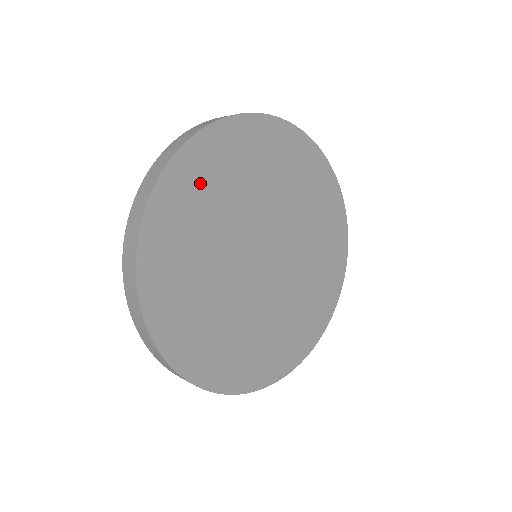
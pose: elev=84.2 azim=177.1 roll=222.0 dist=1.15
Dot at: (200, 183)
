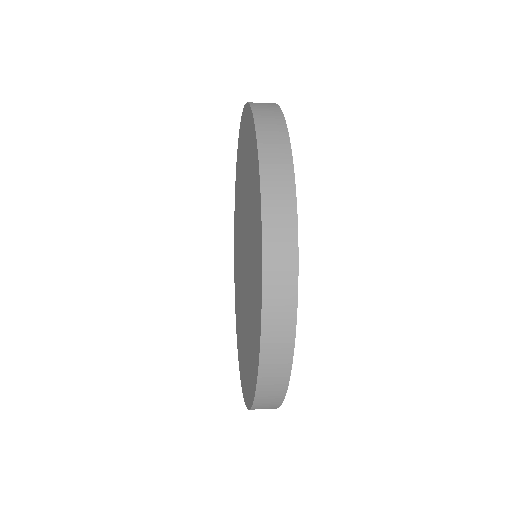
Dot at: occluded
